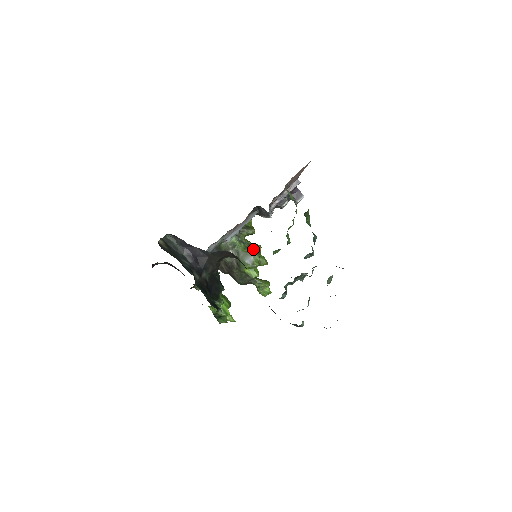
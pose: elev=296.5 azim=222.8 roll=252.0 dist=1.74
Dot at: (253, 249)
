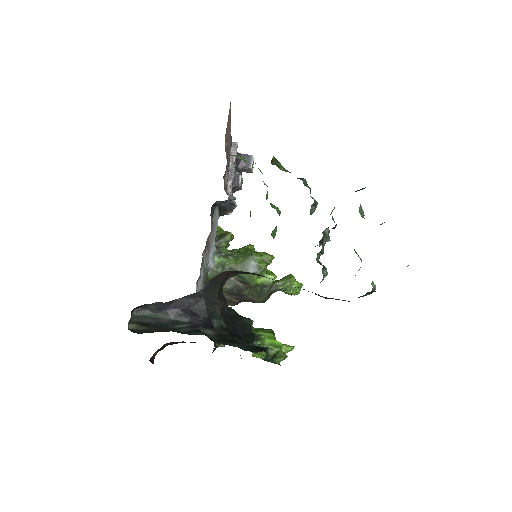
Dot at: (246, 253)
